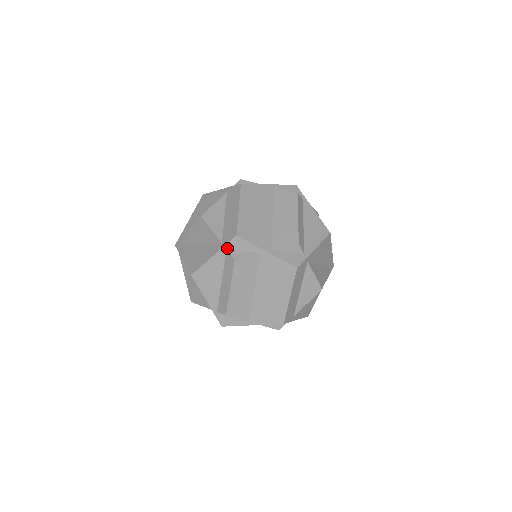
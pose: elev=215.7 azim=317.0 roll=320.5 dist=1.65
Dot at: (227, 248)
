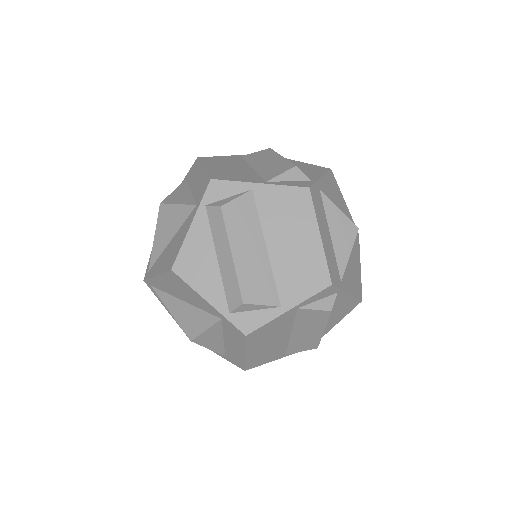
Dot at: (205, 203)
